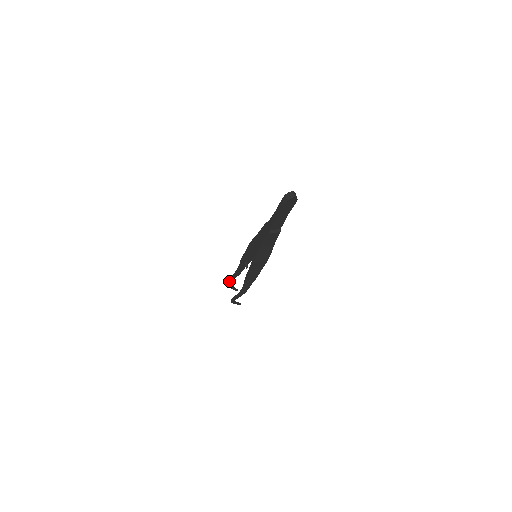
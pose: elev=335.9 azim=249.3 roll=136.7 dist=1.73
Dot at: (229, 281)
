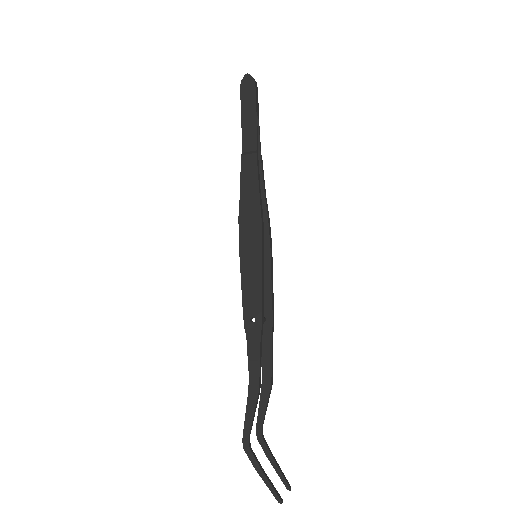
Dot at: (259, 419)
